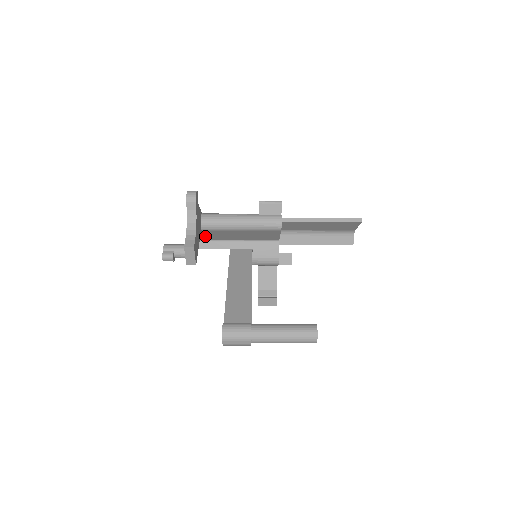
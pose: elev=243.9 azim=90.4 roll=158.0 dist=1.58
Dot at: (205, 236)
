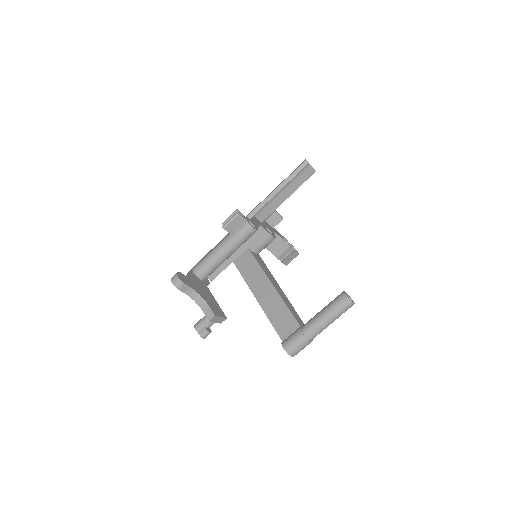
Dot at: occluded
